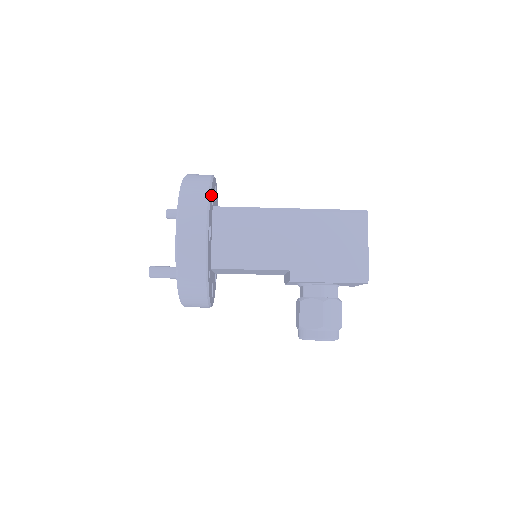
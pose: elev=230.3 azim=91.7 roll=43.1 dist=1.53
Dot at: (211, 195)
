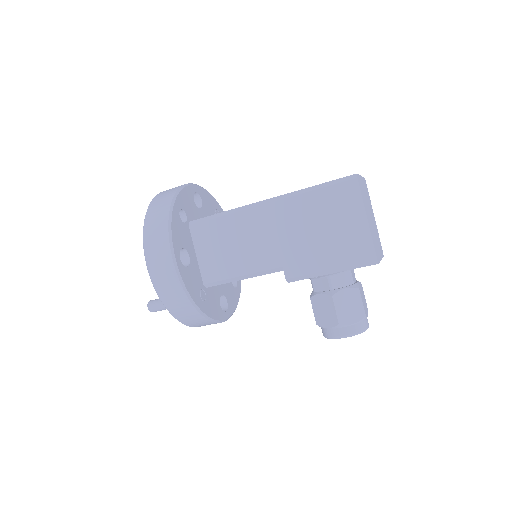
Dot at: (176, 216)
